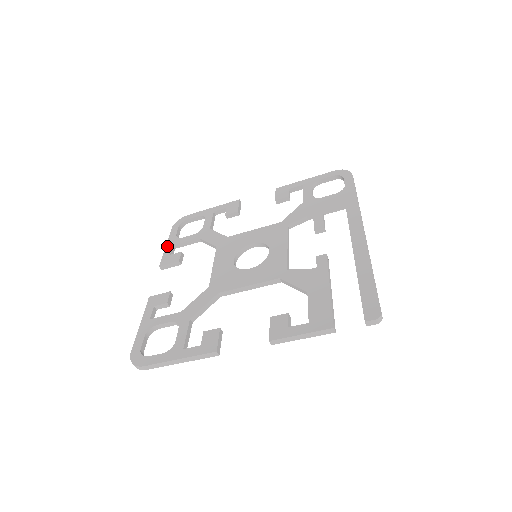
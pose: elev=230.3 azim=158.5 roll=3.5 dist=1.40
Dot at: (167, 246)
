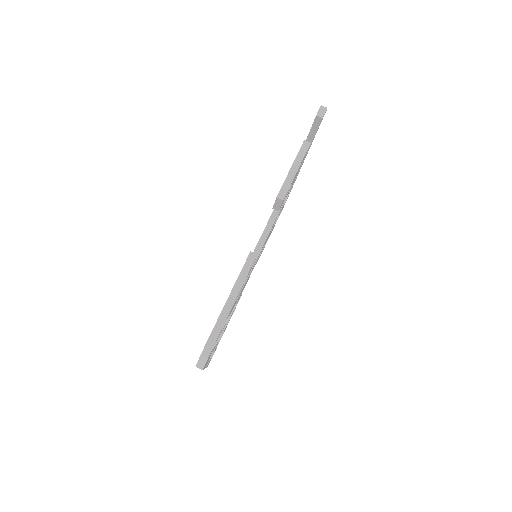
Dot at: occluded
